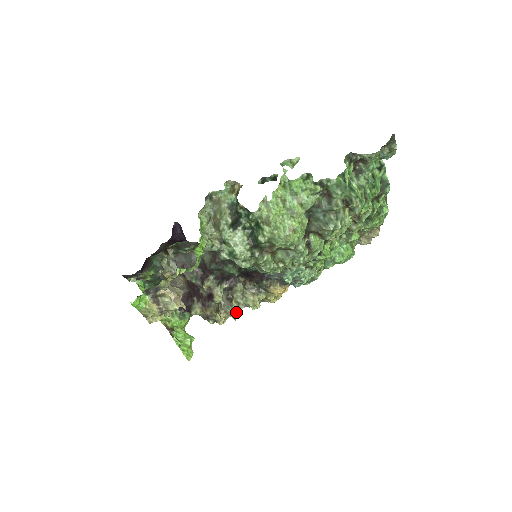
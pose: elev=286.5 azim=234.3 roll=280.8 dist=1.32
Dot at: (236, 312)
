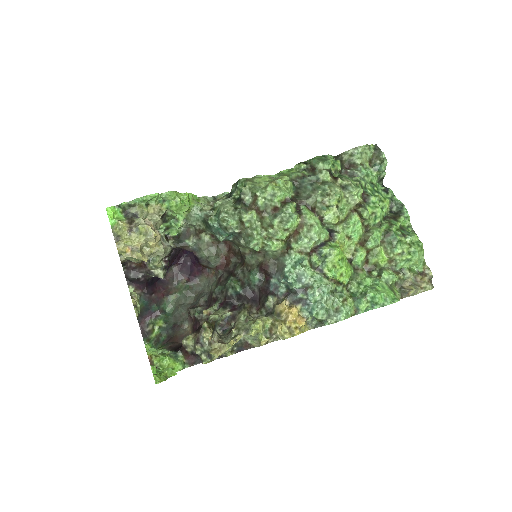
Dot at: (234, 338)
